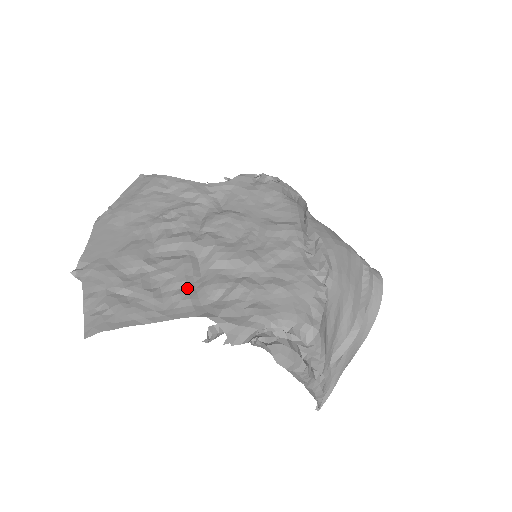
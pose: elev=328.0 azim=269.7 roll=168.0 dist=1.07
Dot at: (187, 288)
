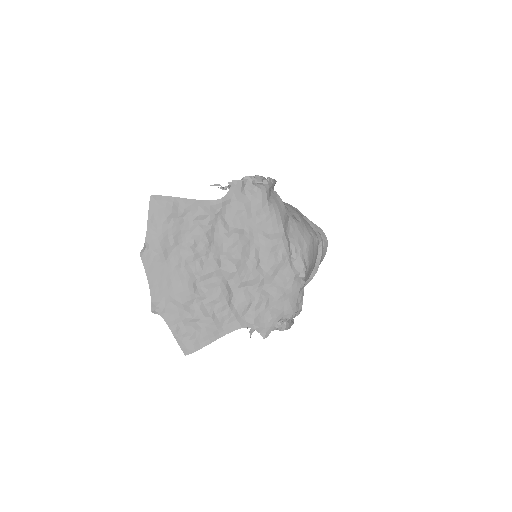
Dot at: (230, 308)
